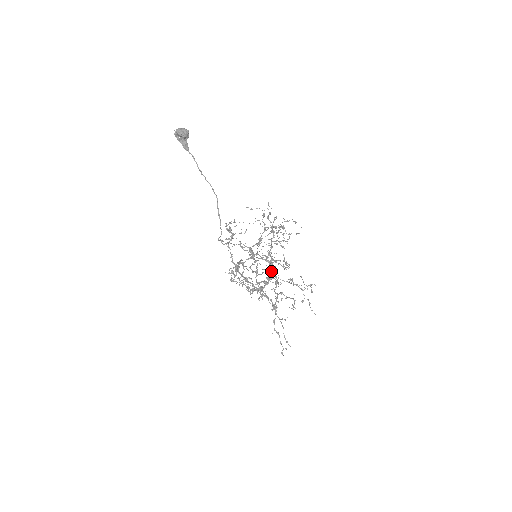
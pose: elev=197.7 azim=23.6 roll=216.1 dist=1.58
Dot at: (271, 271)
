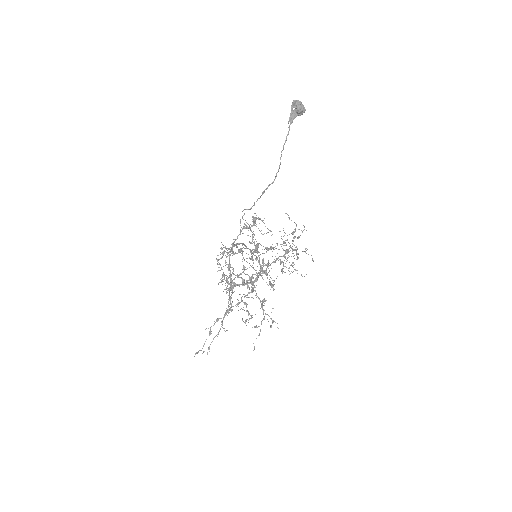
Dot at: (256, 278)
